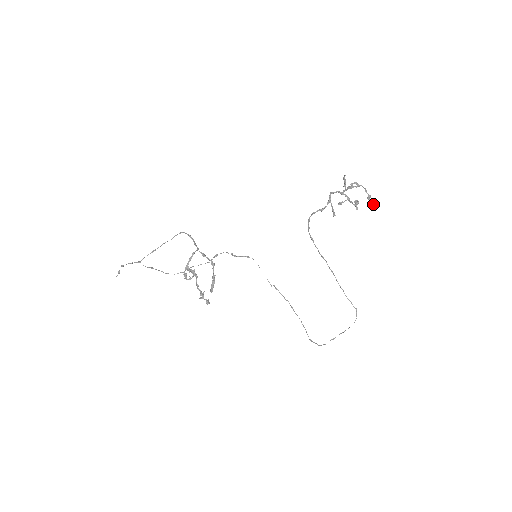
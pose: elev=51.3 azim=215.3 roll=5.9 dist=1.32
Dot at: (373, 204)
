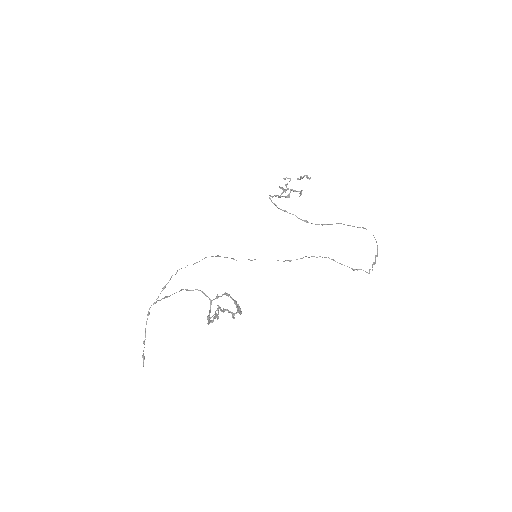
Dot at: (306, 176)
